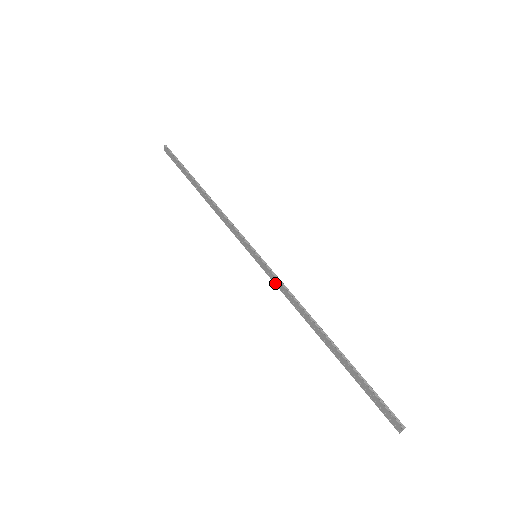
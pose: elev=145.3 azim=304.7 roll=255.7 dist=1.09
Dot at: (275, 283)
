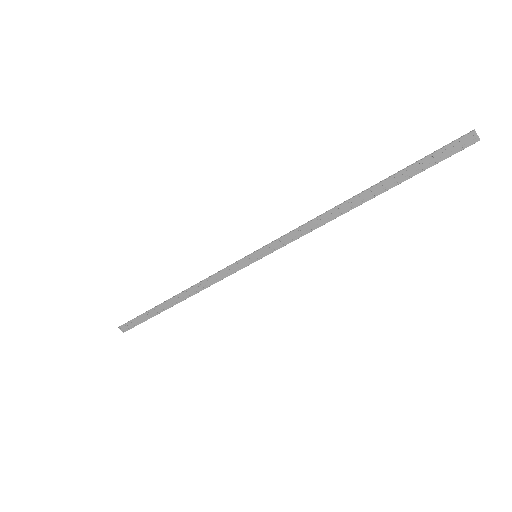
Dot at: (288, 242)
